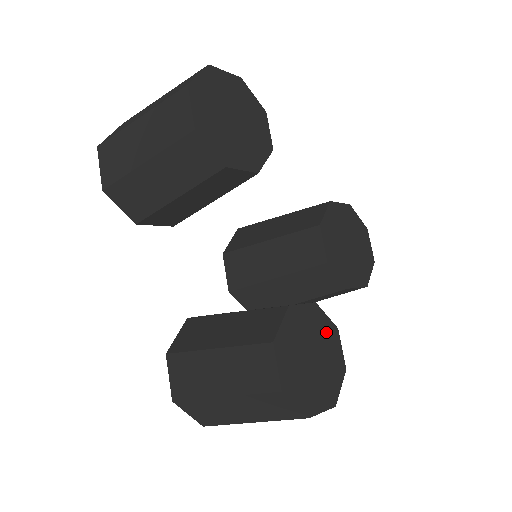
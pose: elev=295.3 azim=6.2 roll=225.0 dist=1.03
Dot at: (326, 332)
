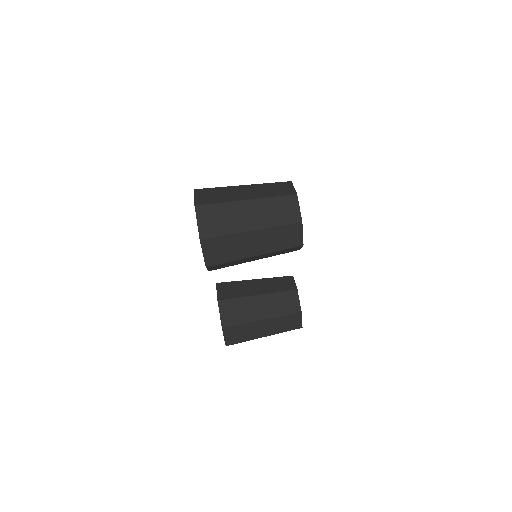
Dot at: occluded
